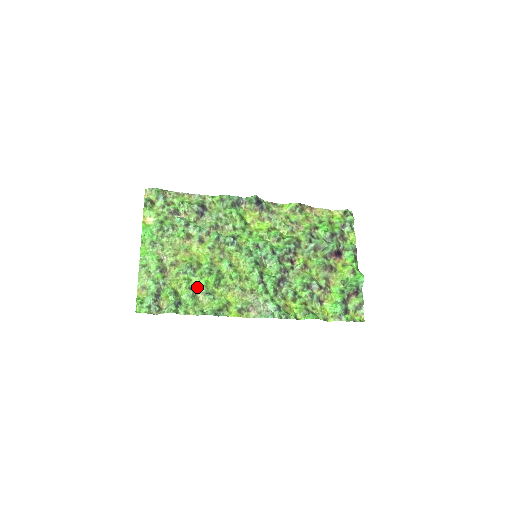
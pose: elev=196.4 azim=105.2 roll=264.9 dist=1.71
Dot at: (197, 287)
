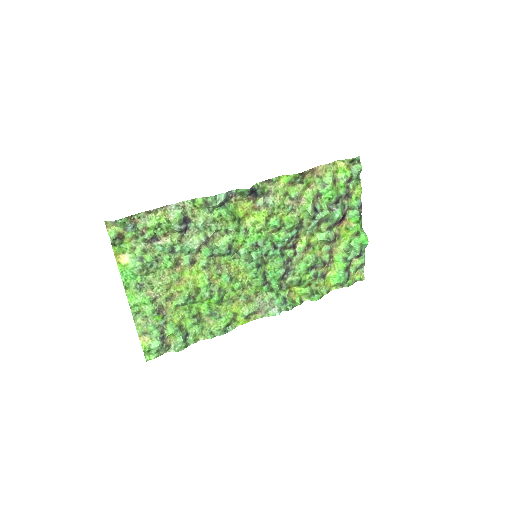
Dot at: (200, 311)
